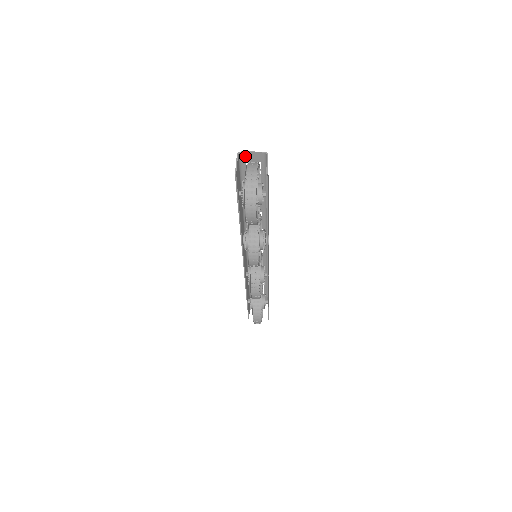
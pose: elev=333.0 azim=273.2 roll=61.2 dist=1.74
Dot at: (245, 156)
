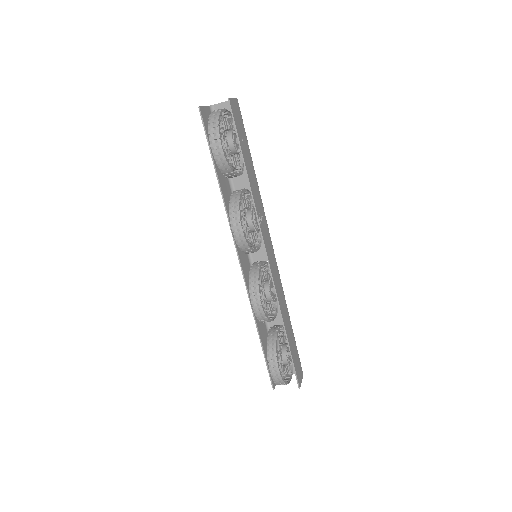
Dot at: occluded
